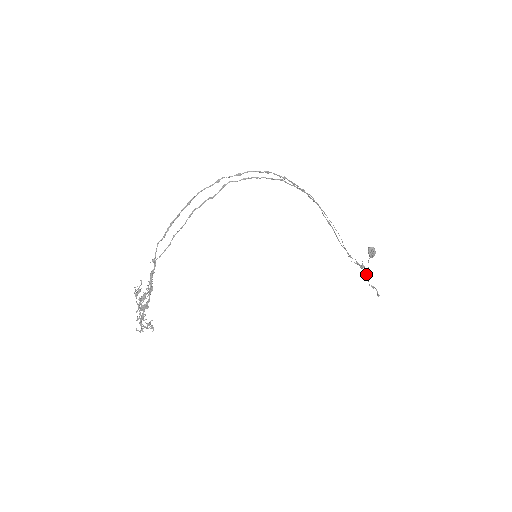
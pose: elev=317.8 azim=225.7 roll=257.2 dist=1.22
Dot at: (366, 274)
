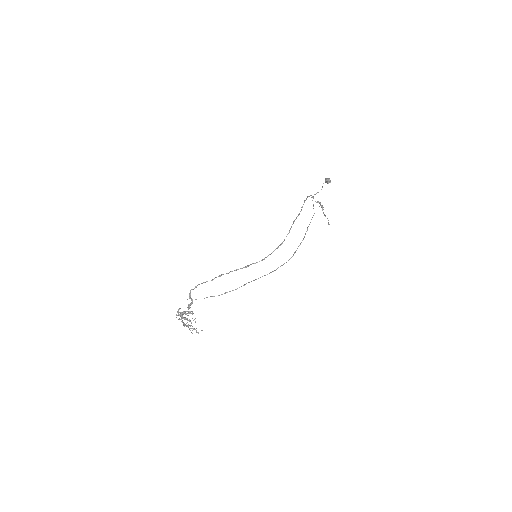
Dot at: occluded
